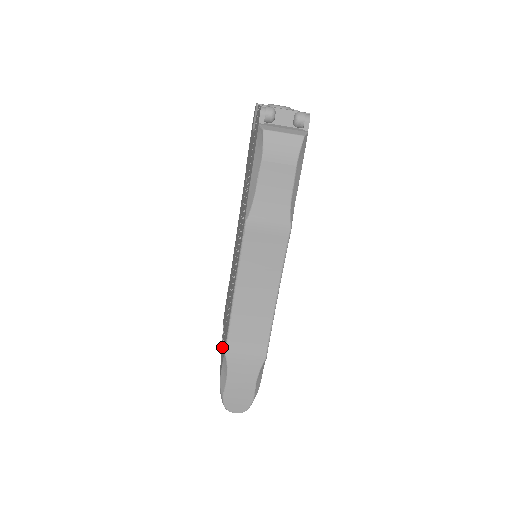
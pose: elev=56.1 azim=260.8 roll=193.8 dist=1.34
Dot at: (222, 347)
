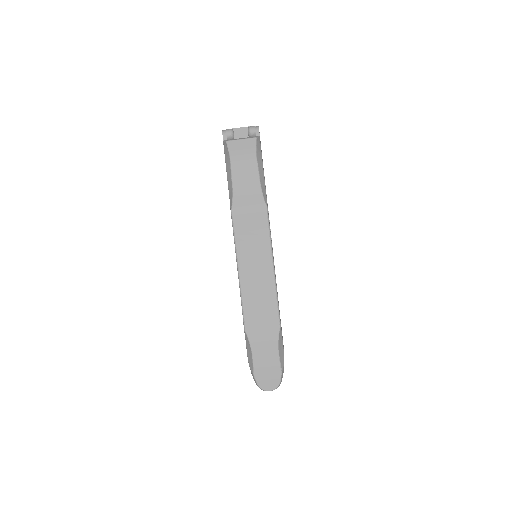
Dot at: occluded
